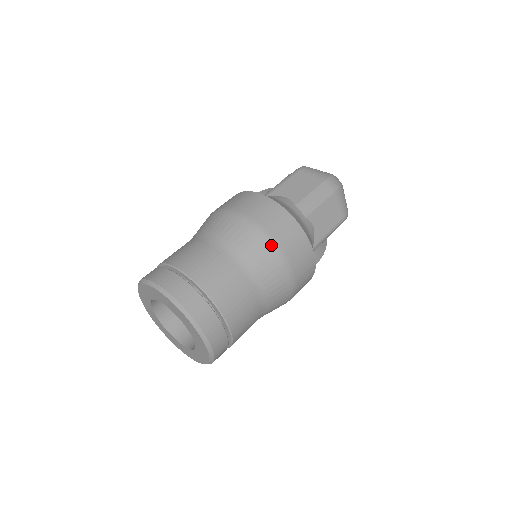
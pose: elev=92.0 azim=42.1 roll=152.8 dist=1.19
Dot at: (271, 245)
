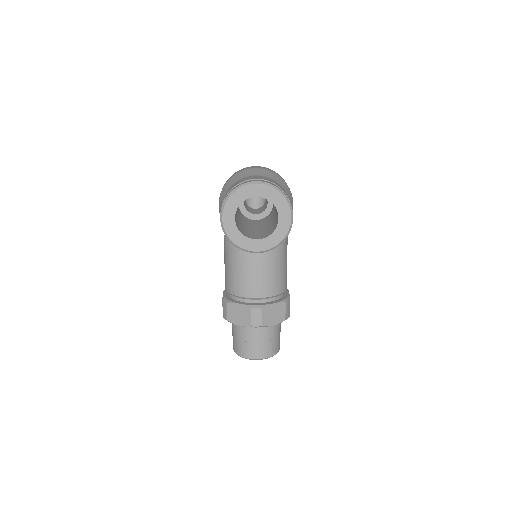
Dot at: (260, 169)
